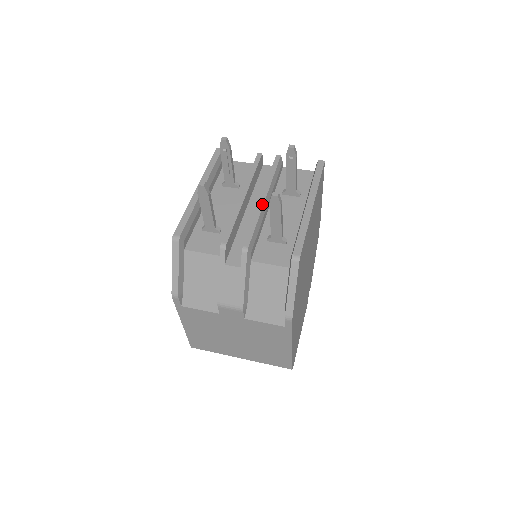
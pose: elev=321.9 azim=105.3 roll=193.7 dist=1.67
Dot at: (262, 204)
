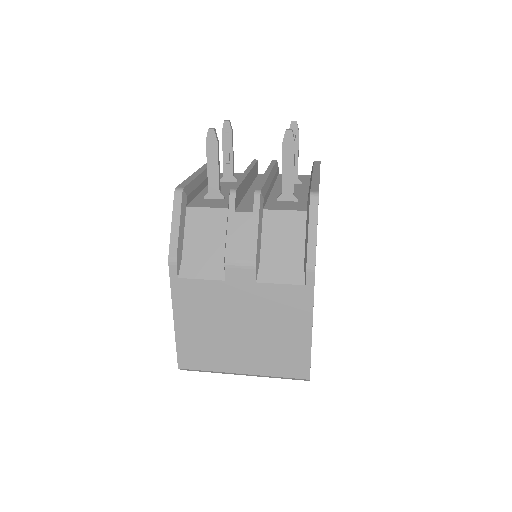
Dot at: (267, 175)
